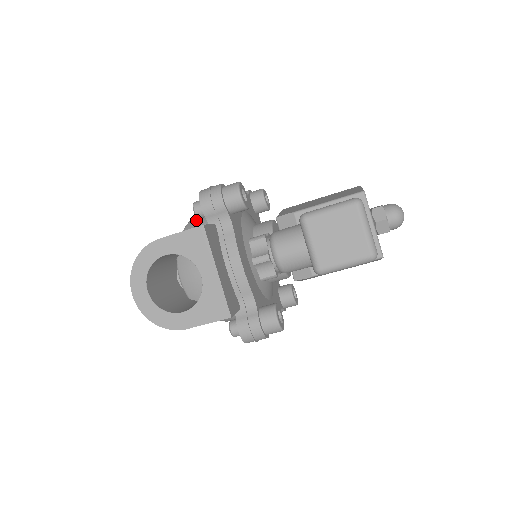
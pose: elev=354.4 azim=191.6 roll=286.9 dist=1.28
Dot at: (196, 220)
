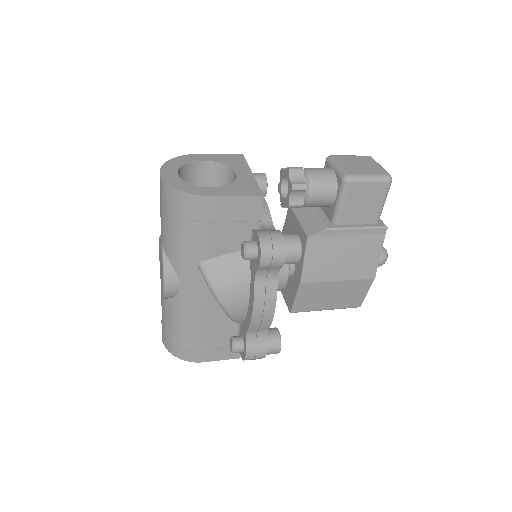
Dot at: occluded
